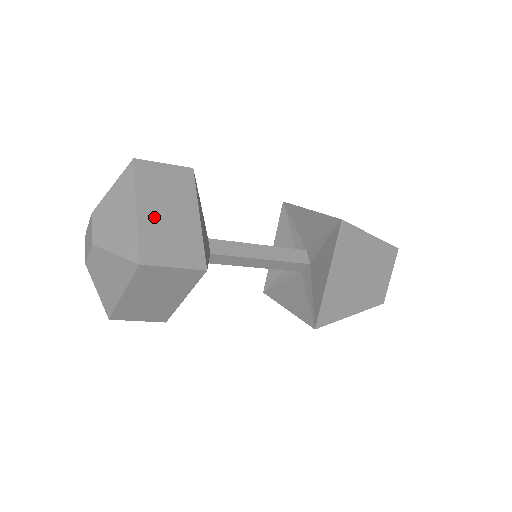
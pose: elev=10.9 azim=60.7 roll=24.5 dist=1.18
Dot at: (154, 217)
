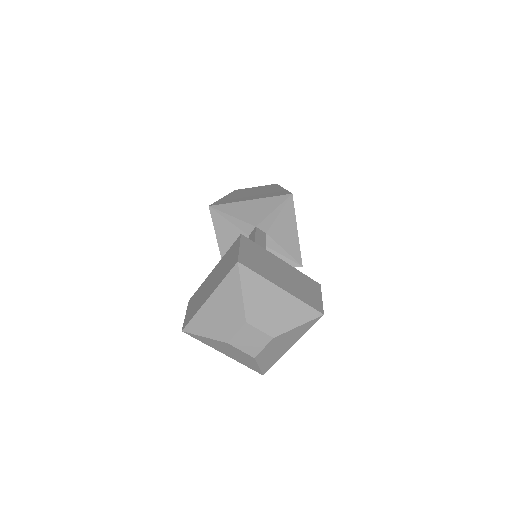
Dot at: (288, 284)
